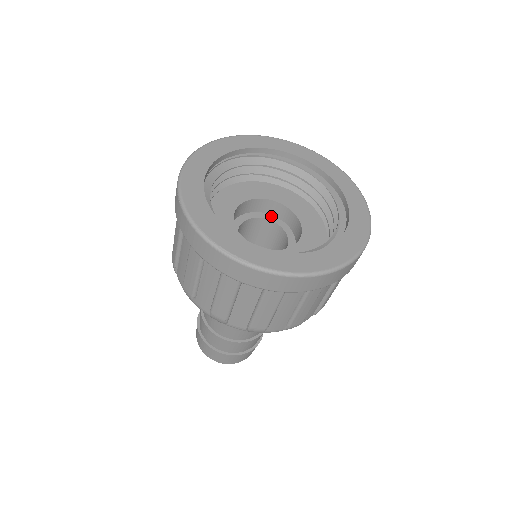
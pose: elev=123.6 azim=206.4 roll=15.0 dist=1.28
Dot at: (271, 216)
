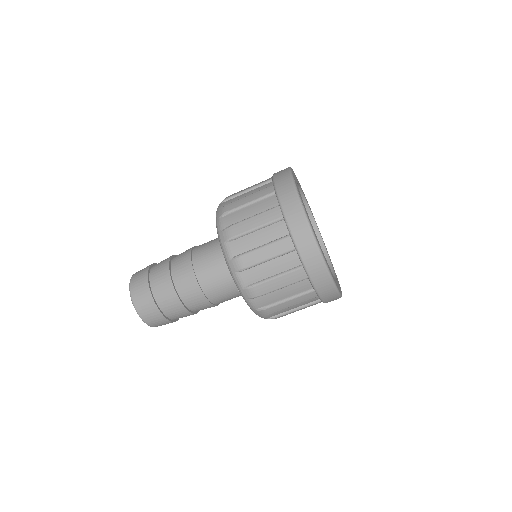
Dot at: occluded
